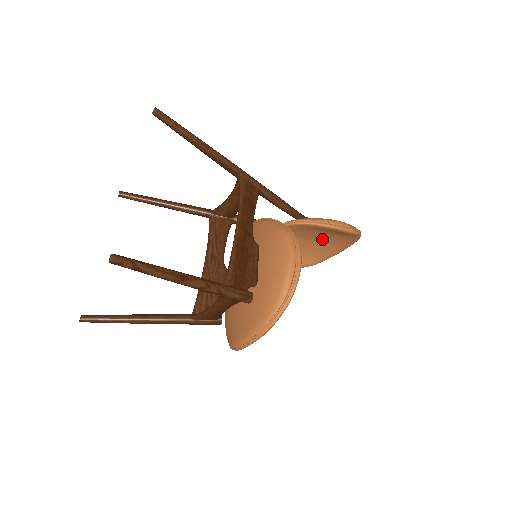
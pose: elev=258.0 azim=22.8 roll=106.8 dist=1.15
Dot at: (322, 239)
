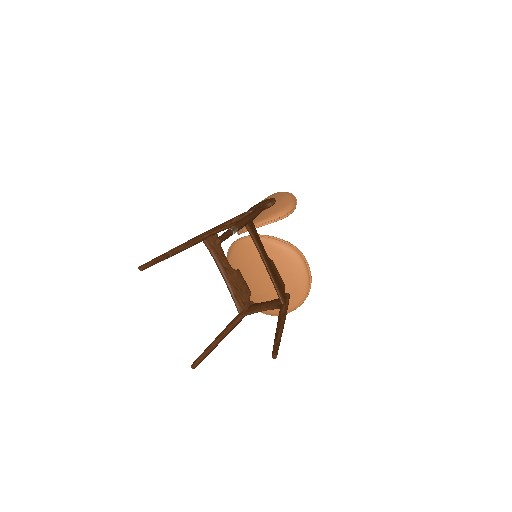
Dot at: occluded
